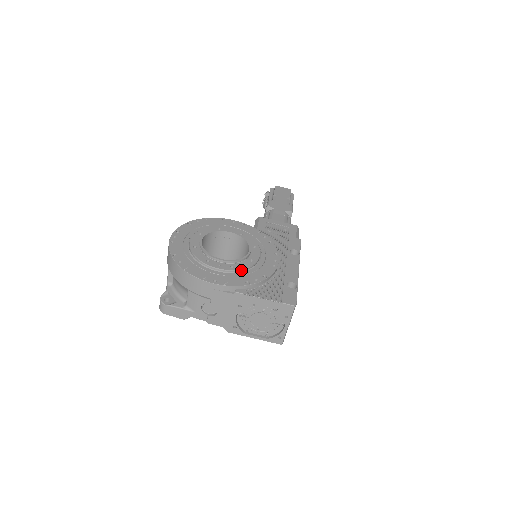
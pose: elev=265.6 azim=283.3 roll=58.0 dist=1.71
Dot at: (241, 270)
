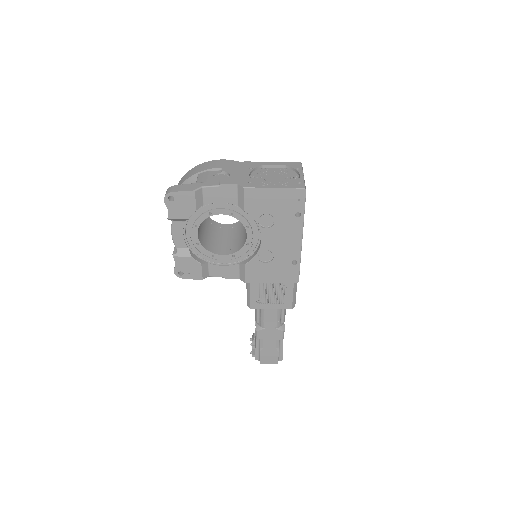
Dot at: occluded
